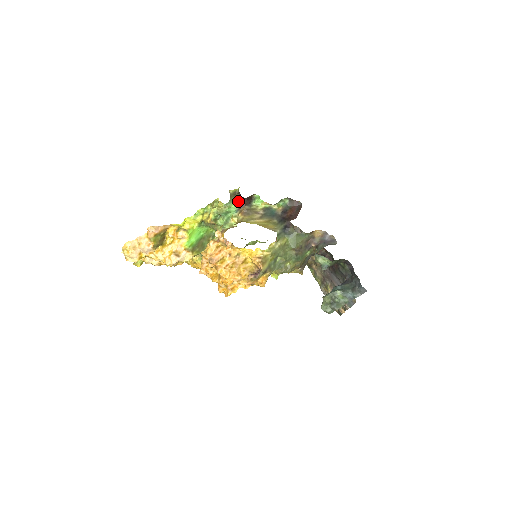
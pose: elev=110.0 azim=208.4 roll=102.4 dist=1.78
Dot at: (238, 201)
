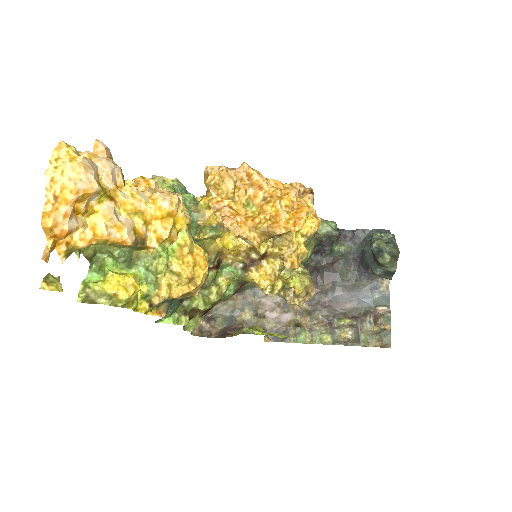
Dot at: occluded
